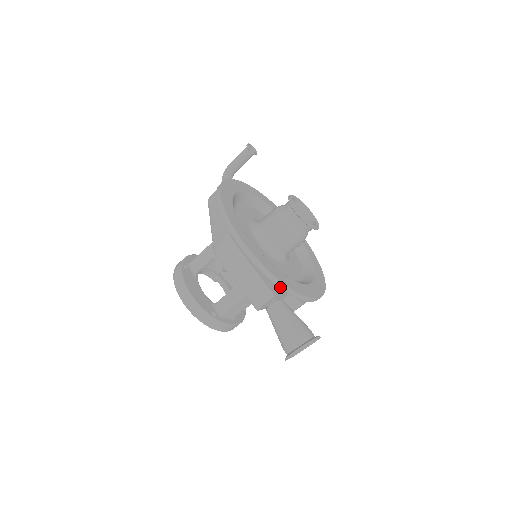
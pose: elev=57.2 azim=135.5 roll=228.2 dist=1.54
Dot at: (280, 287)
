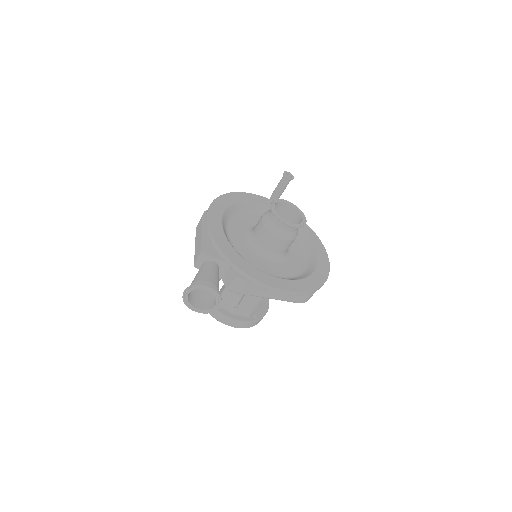
Dot at: (219, 253)
